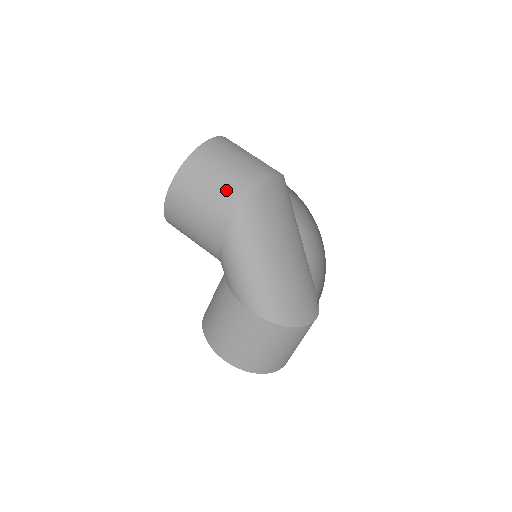
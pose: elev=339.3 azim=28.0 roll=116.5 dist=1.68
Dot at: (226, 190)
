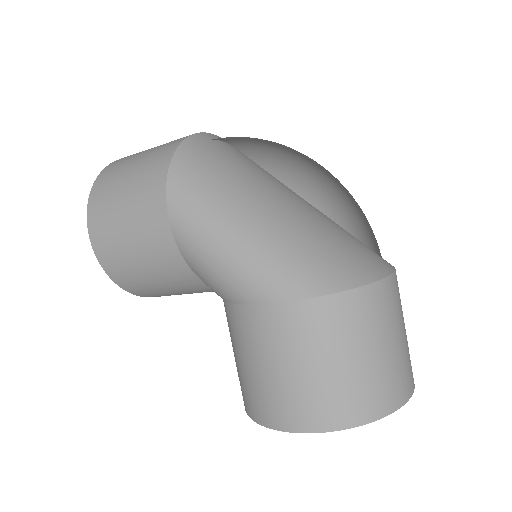
Dot at: (144, 172)
